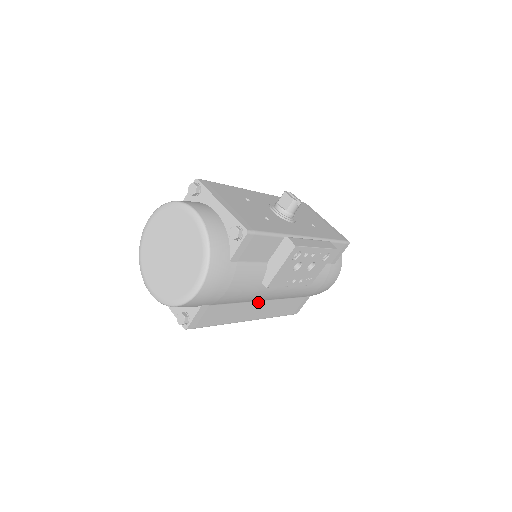
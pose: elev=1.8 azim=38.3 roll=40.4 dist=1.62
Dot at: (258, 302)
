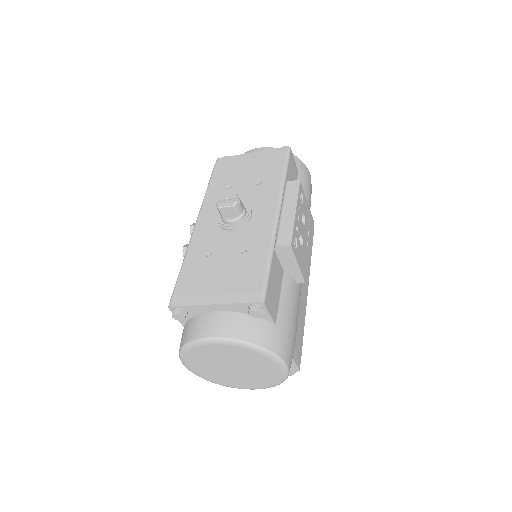
Dot at: occluded
